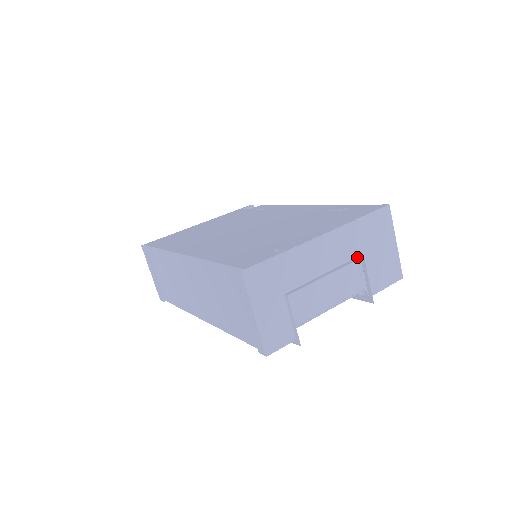
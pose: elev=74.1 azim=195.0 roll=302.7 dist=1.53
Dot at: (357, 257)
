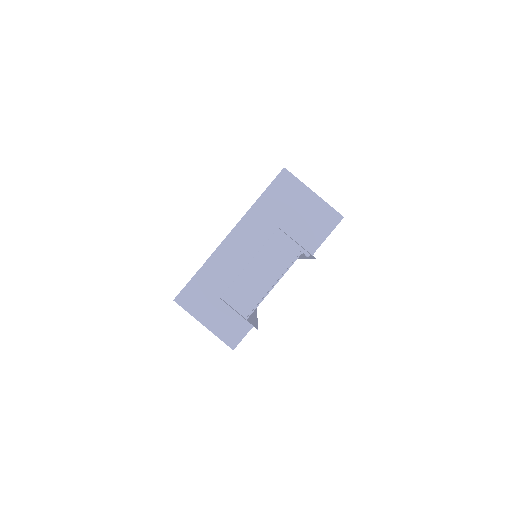
Dot at: (275, 231)
